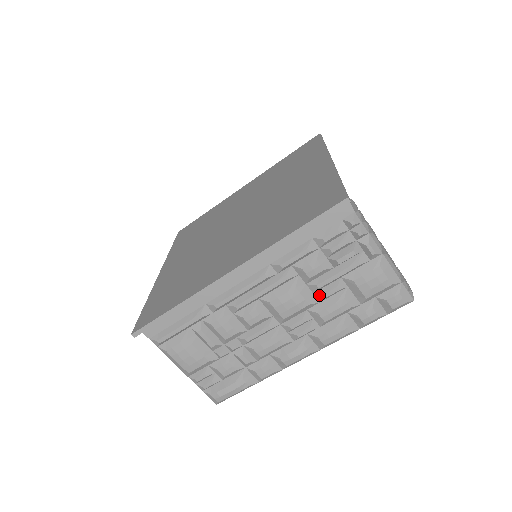
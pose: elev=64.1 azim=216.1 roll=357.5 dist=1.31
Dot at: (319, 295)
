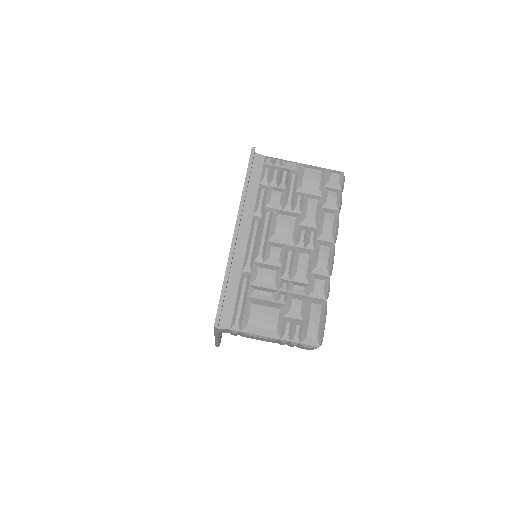
Dot at: (295, 209)
